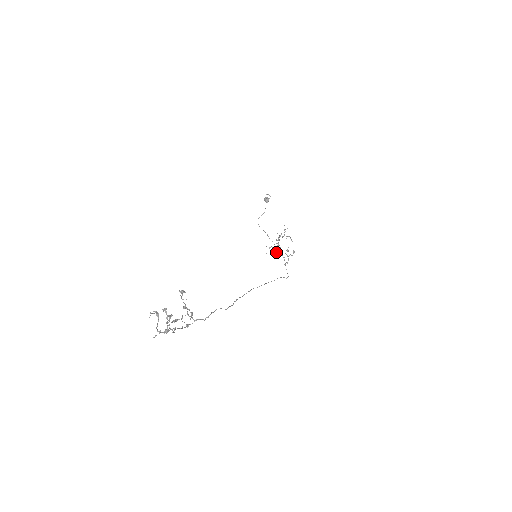
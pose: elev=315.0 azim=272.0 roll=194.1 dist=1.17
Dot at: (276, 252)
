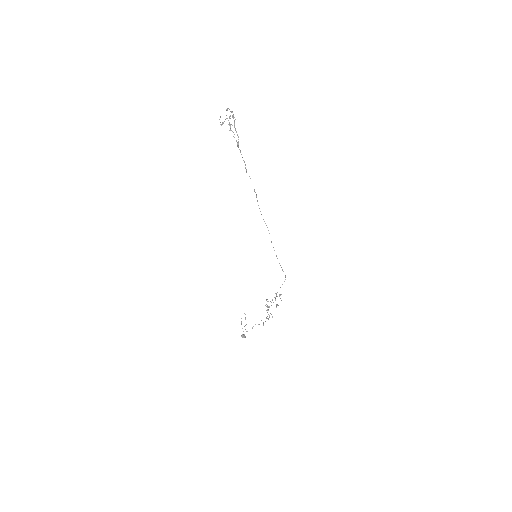
Dot at: (270, 313)
